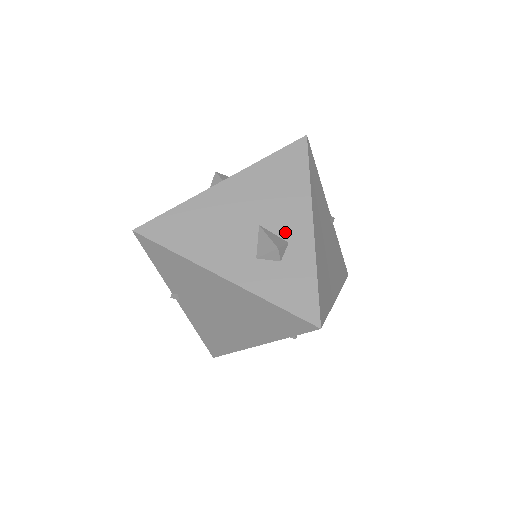
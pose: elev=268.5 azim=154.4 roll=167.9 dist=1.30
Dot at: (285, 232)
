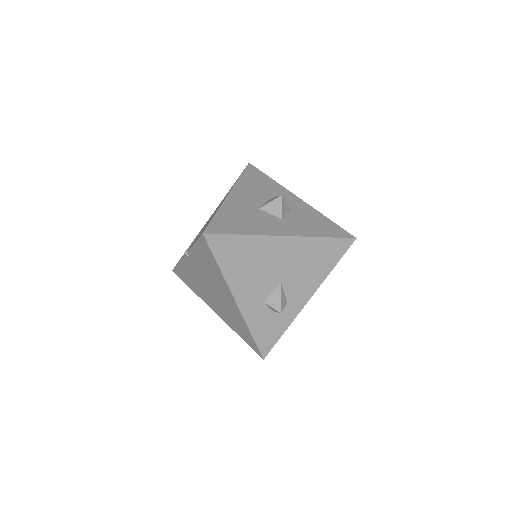
Dot at: (291, 296)
